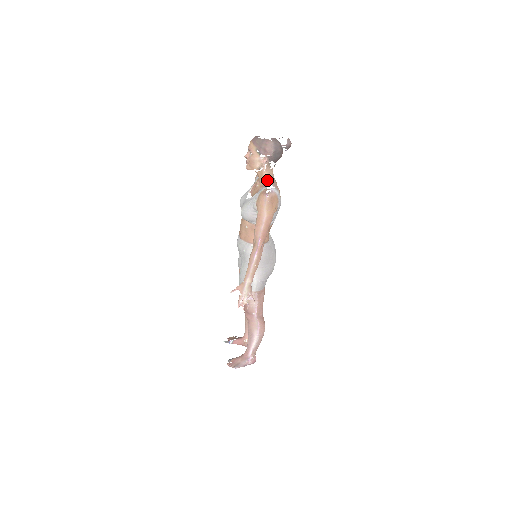
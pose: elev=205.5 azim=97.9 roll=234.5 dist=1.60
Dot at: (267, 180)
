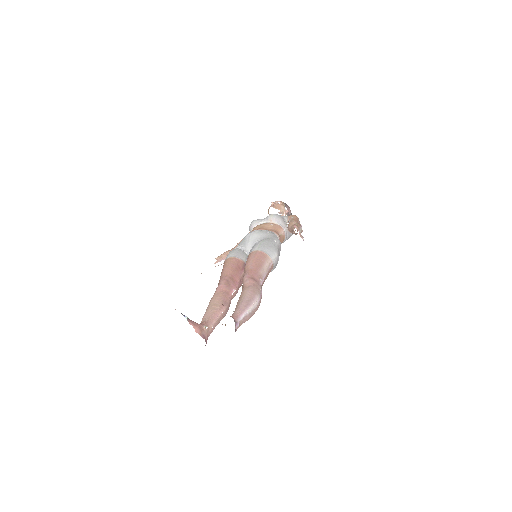
Dot at: occluded
